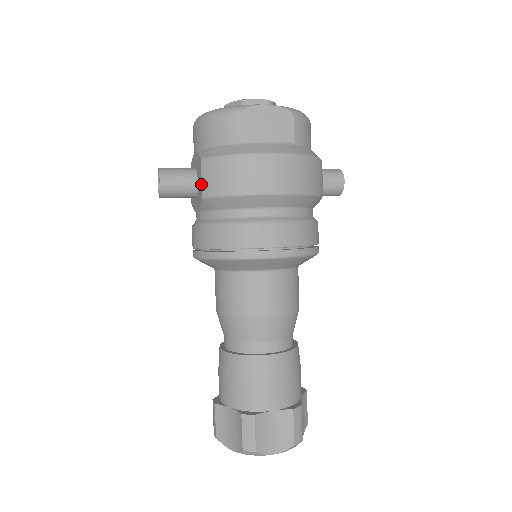
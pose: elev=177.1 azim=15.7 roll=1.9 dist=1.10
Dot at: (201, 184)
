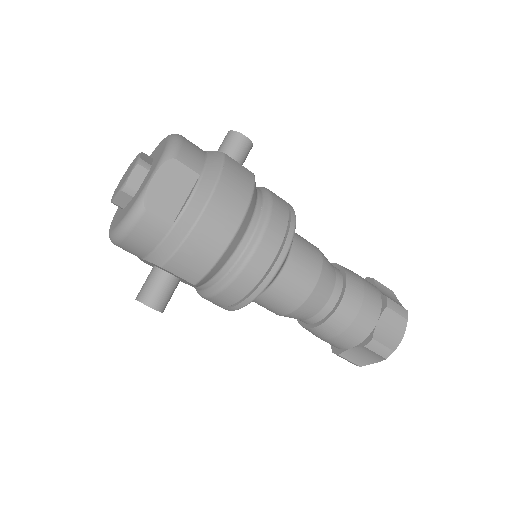
Dot at: occluded
